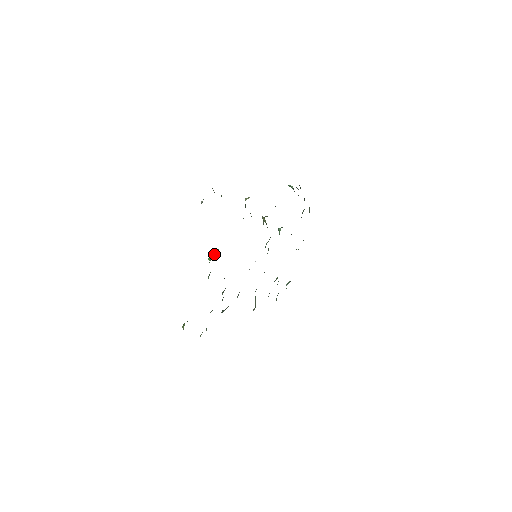
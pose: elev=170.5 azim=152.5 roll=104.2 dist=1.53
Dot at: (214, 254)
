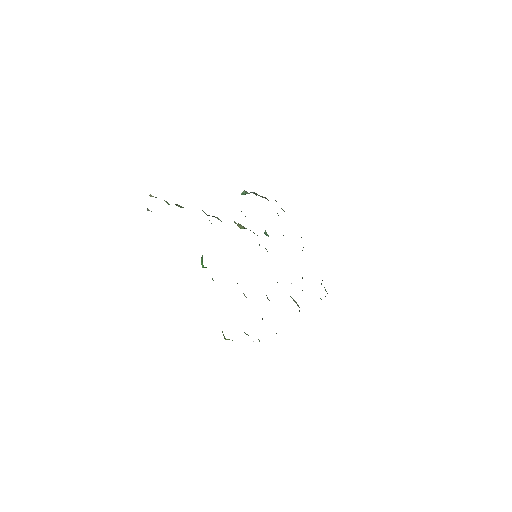
Dot at: (202, 257)
